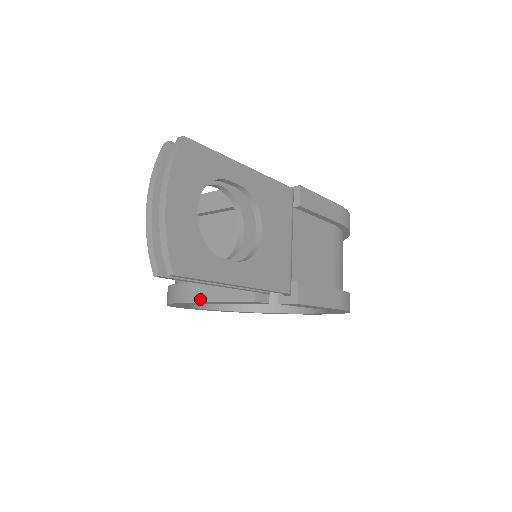
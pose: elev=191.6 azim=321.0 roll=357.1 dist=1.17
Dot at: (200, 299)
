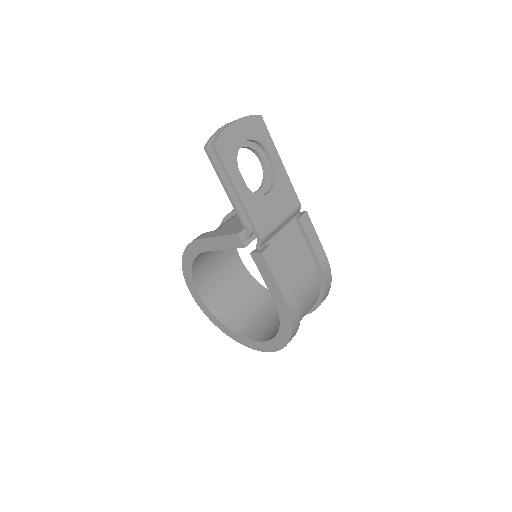
Dot at: (208, 236)
